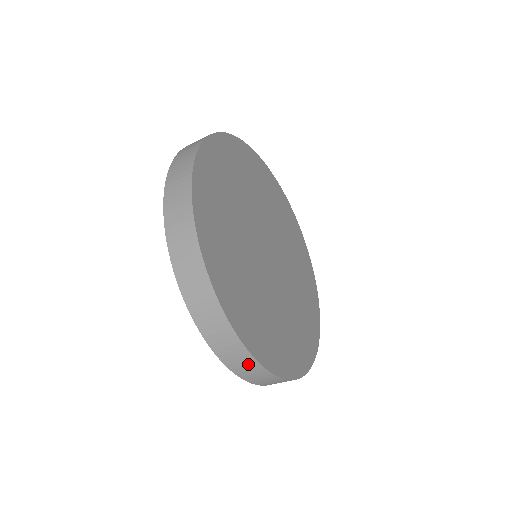
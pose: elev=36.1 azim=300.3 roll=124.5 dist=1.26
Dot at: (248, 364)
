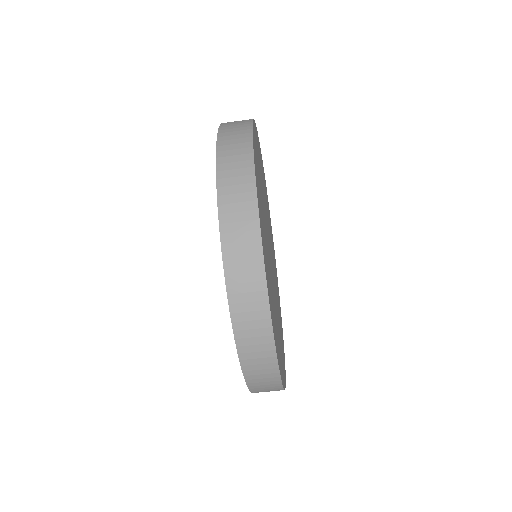
Dot at: (266, 367)
